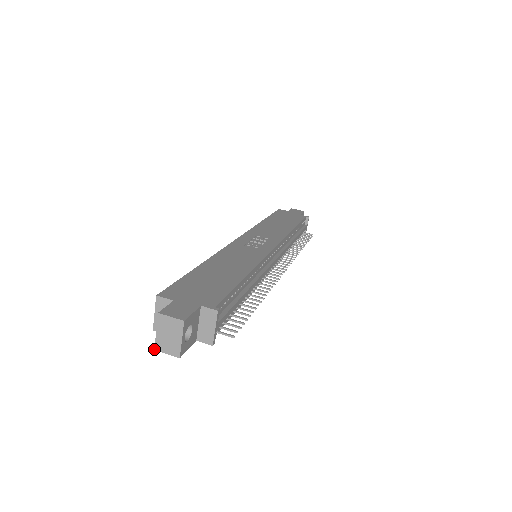
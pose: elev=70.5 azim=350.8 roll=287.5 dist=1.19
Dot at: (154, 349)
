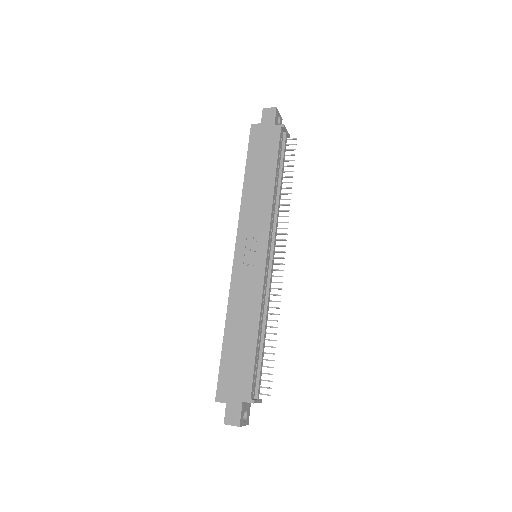
Dot at: occluded
